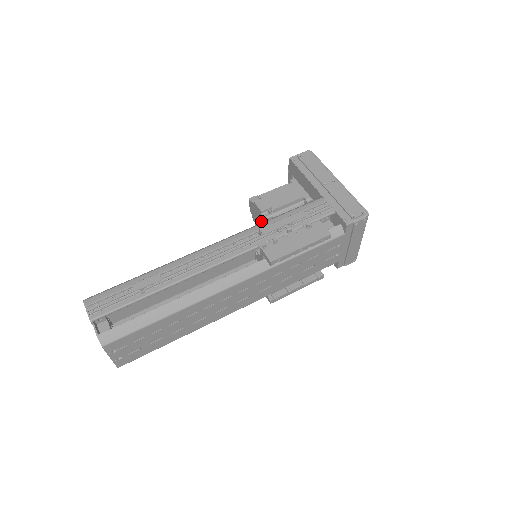
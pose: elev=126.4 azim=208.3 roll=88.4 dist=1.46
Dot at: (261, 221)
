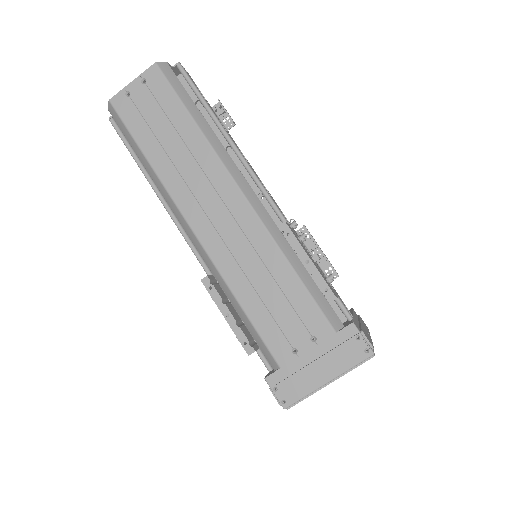
Dot at: occluded
